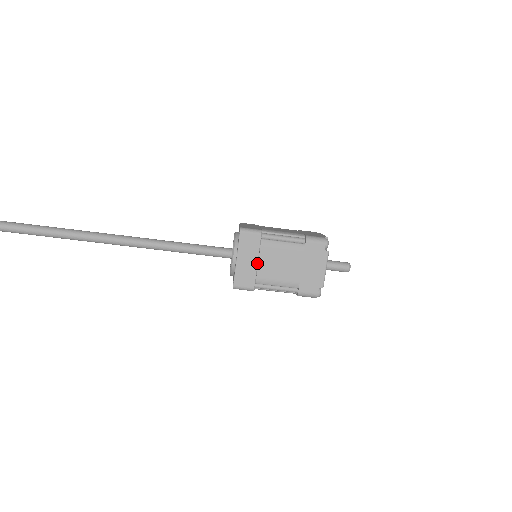
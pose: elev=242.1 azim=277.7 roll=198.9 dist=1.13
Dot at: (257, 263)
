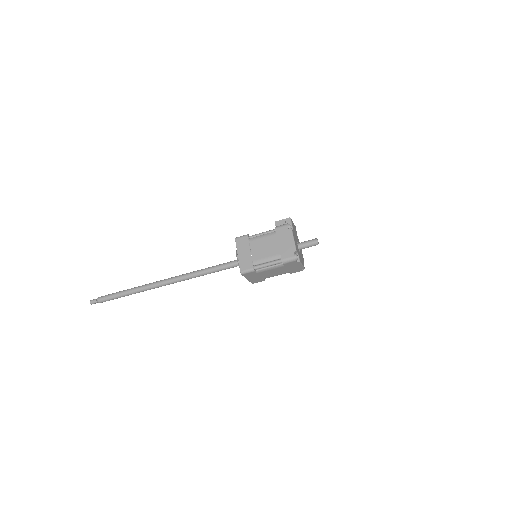
Dot at: (260, 277)
